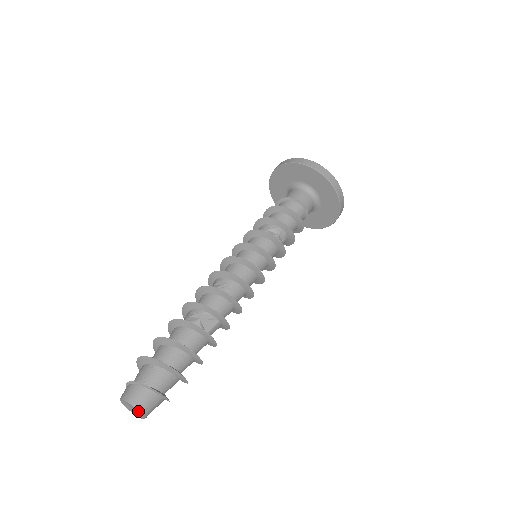
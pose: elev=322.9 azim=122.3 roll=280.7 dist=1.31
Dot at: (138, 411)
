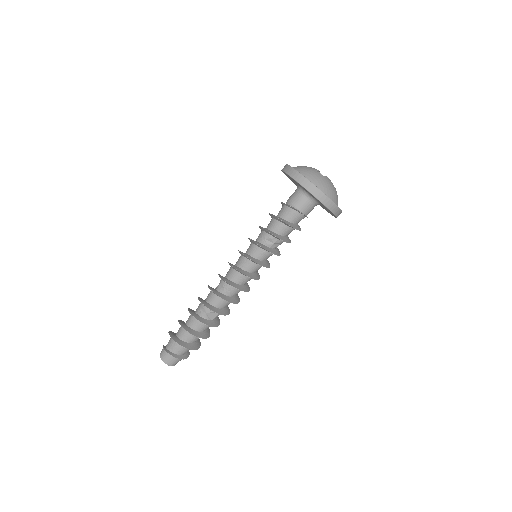
Dot at: (169, 364)
